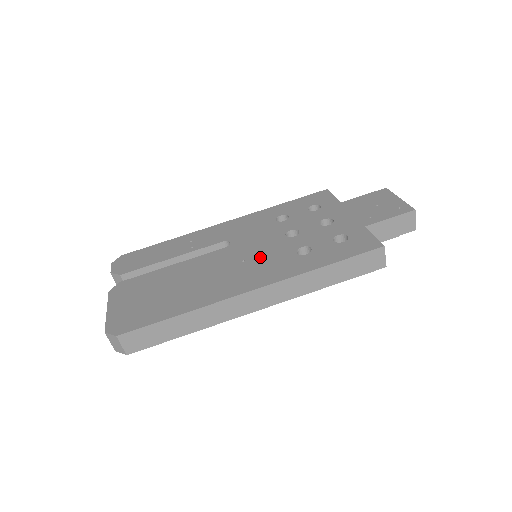
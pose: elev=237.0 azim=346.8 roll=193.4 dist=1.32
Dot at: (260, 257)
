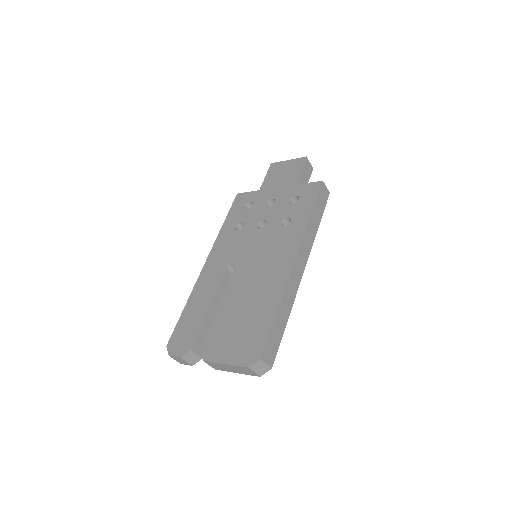
Dot at: (267, 248)
